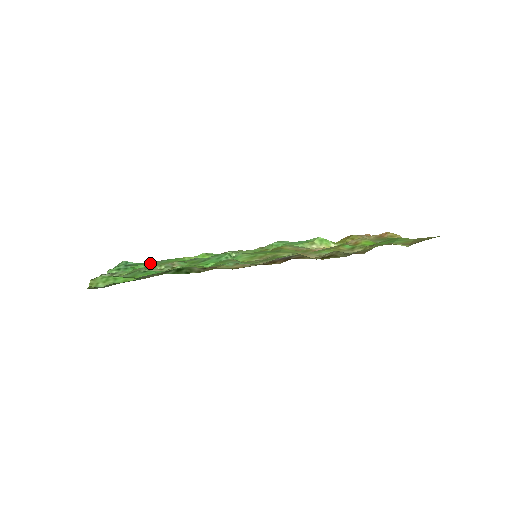
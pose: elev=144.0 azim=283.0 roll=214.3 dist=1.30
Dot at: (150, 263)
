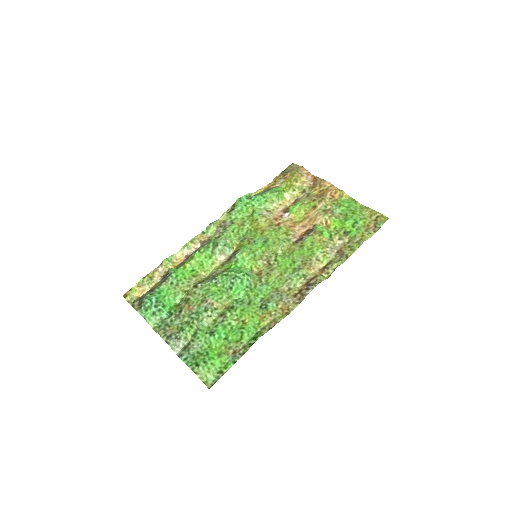
Dot at: (165, 287)
